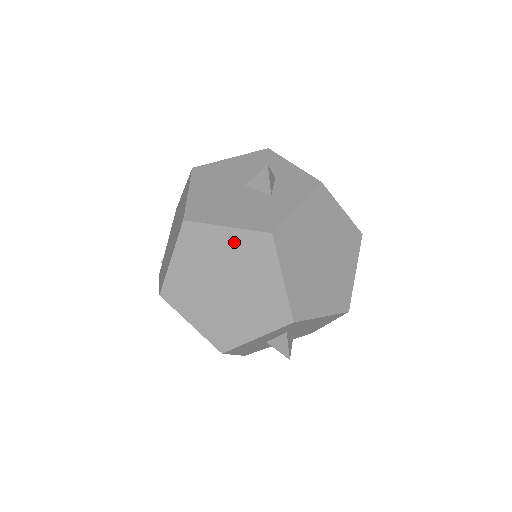
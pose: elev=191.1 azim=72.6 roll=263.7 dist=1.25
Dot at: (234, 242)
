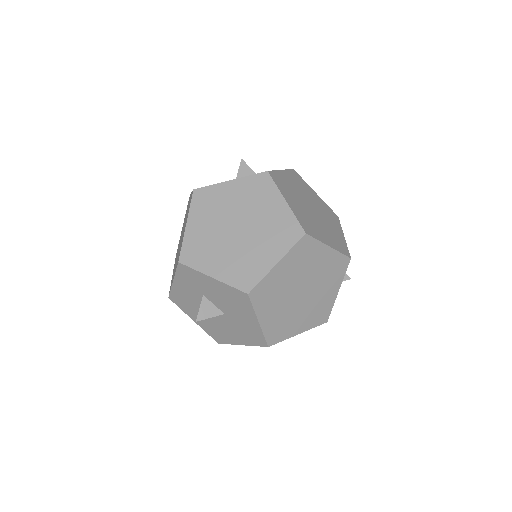
Dot at: (189, 203)
